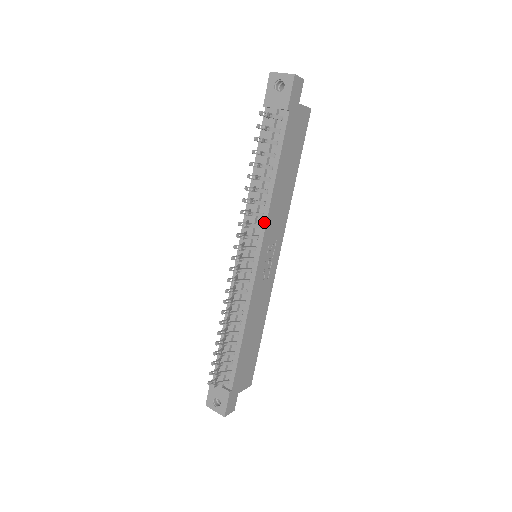
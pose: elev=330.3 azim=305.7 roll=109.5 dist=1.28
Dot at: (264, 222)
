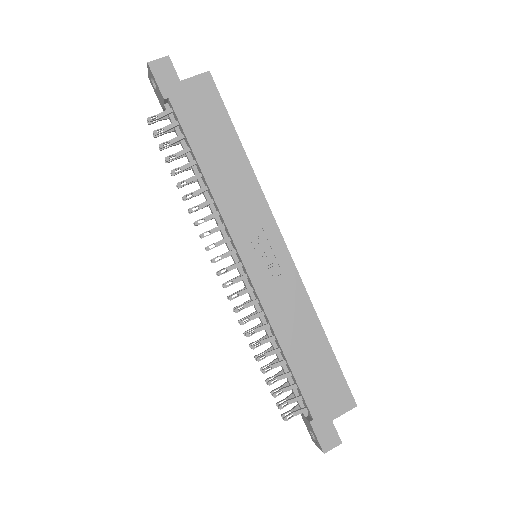
Dot at: (222, 220)
